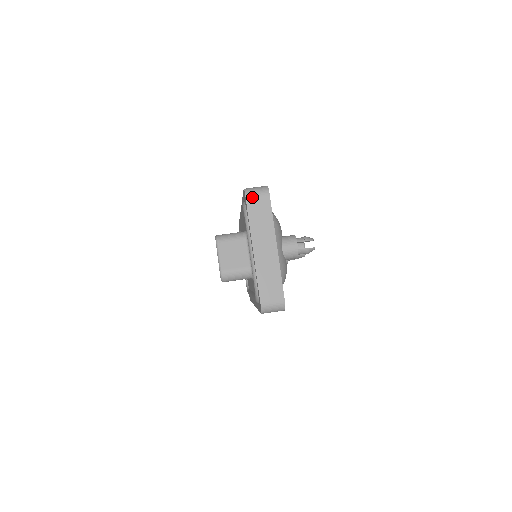
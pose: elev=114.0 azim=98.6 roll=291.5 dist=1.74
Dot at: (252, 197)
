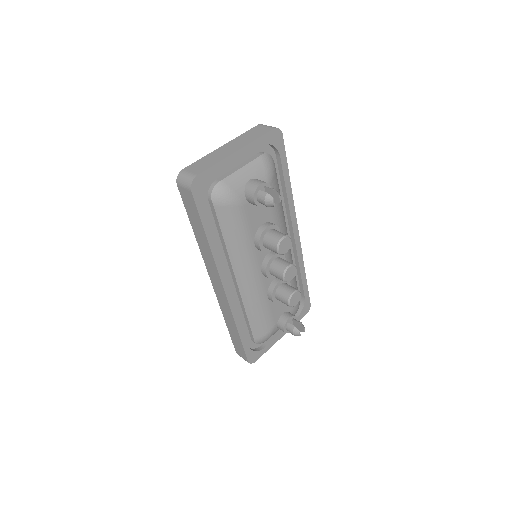
Dot at: (262, 126)
